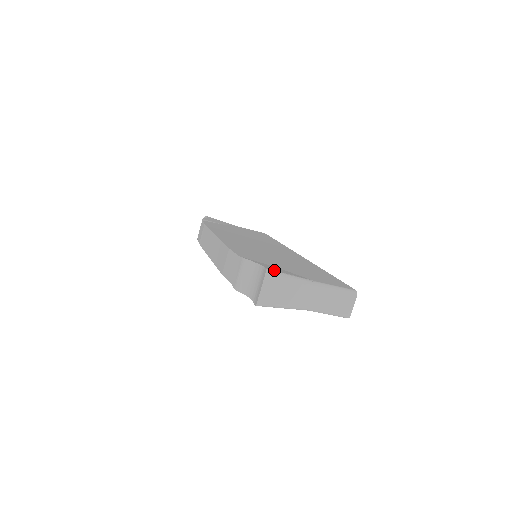
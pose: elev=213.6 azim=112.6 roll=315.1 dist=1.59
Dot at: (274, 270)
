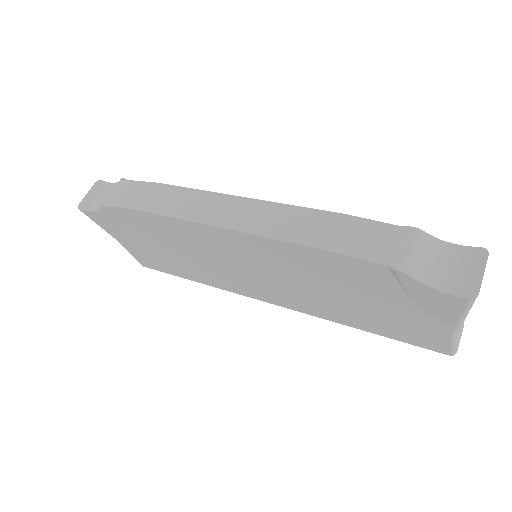
Dot at: occluded
